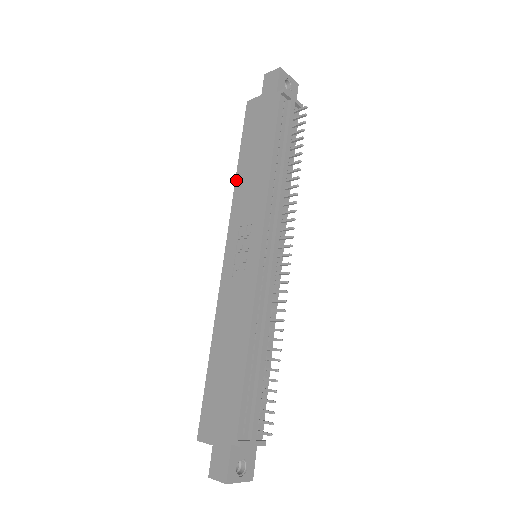
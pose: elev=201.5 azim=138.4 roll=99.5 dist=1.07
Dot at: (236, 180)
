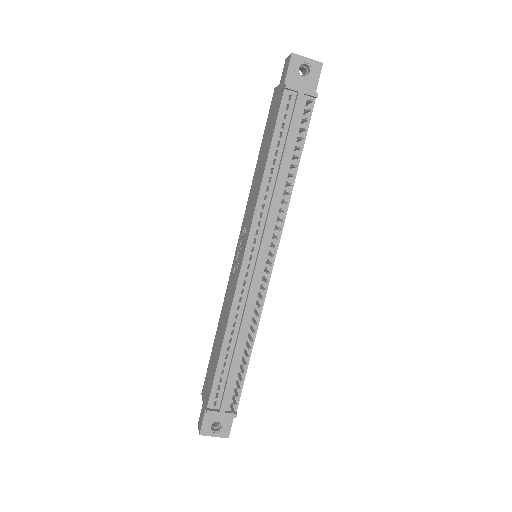
Dot at: (253, 177)
